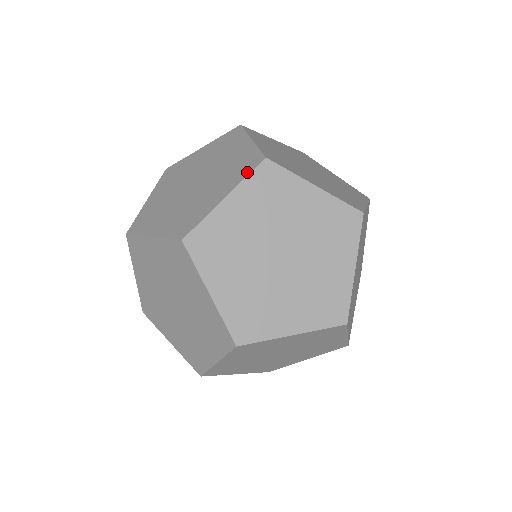
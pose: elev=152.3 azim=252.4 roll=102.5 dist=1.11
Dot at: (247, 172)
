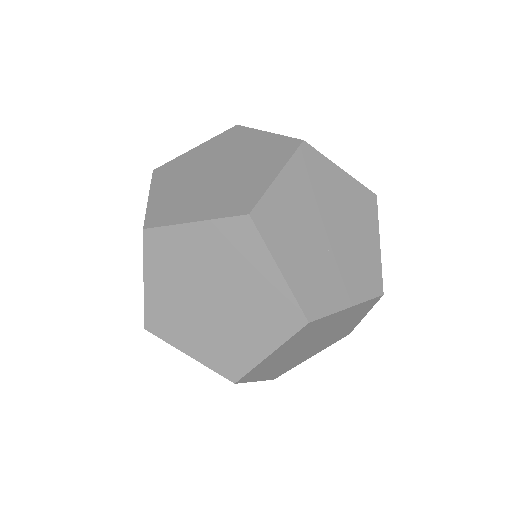
Dot at: (289, 153)
